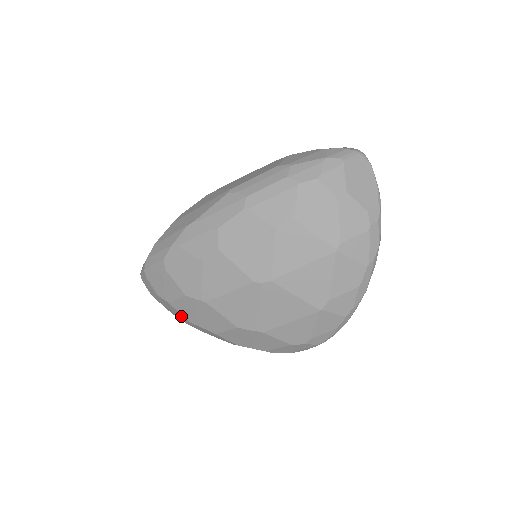
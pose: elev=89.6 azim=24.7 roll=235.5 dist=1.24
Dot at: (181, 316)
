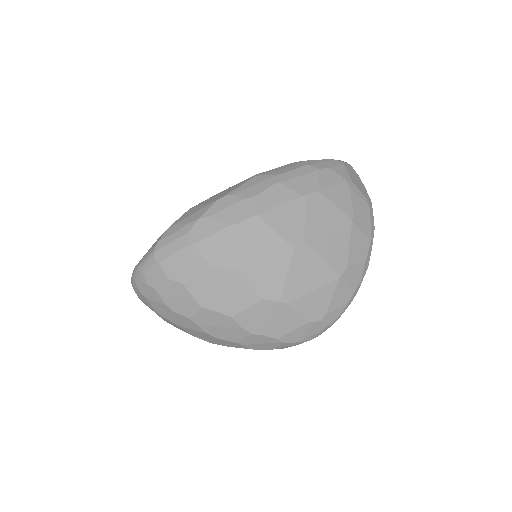
Dot at: (191, 302)
